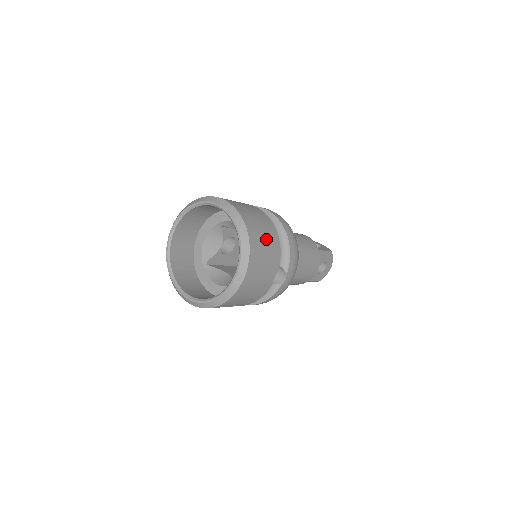
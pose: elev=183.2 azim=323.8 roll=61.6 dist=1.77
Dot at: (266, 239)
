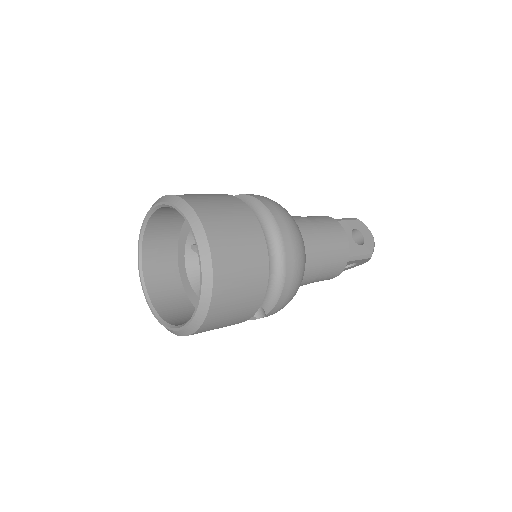
Dot at: (242, 297)
